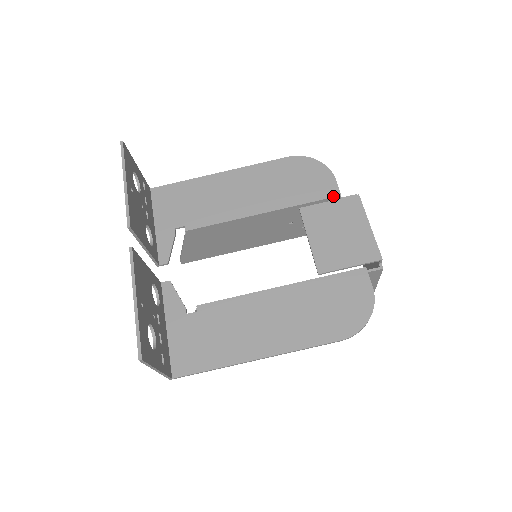
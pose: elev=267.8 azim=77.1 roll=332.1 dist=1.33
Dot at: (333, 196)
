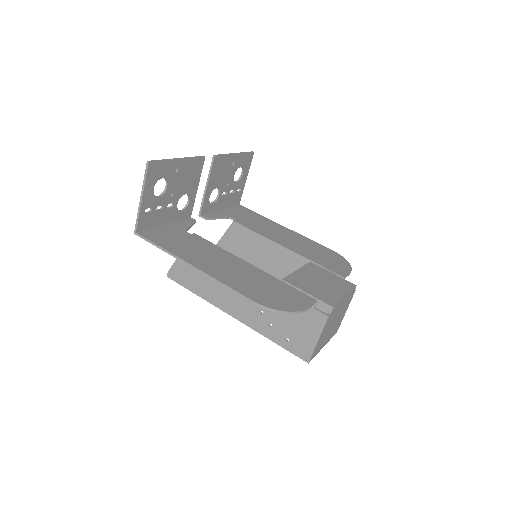
Dot at: (339, 274)
